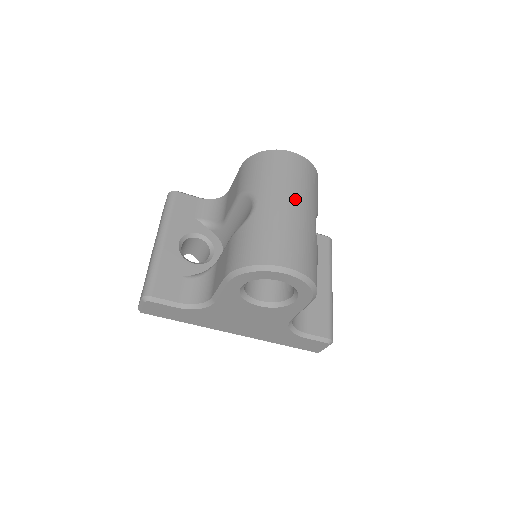
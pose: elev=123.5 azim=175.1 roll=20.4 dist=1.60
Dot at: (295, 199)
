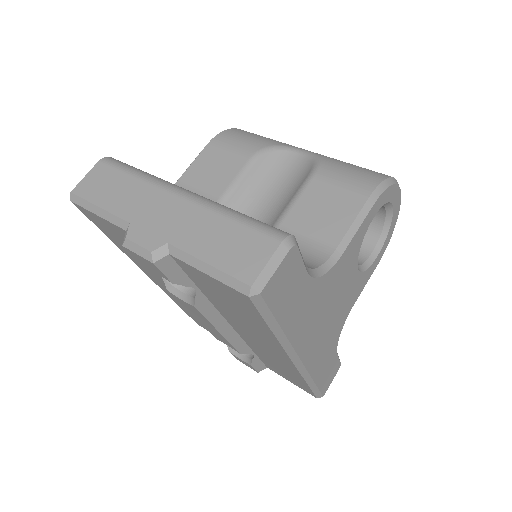
Dot at: occluded
